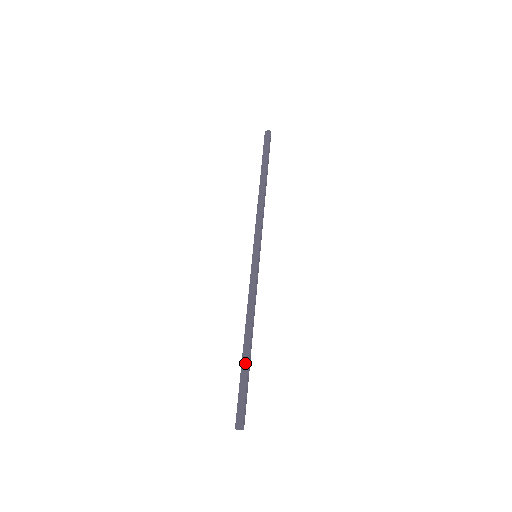
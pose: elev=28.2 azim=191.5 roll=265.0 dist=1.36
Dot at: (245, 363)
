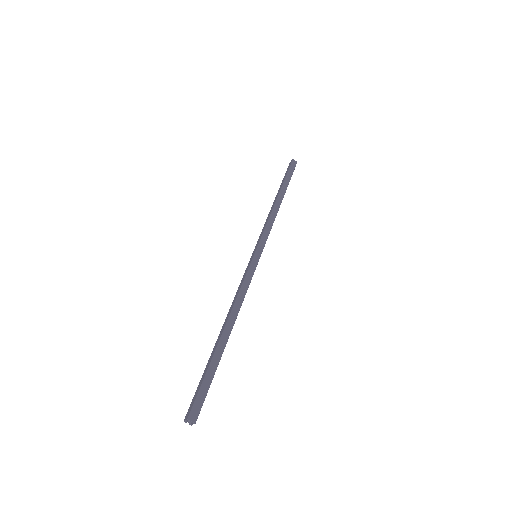
Dot at: (219, 352)
